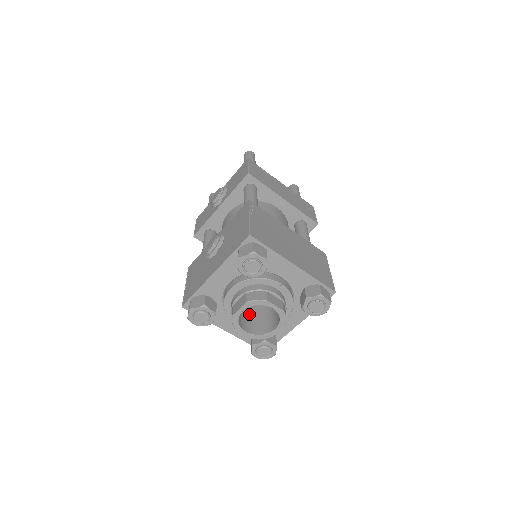
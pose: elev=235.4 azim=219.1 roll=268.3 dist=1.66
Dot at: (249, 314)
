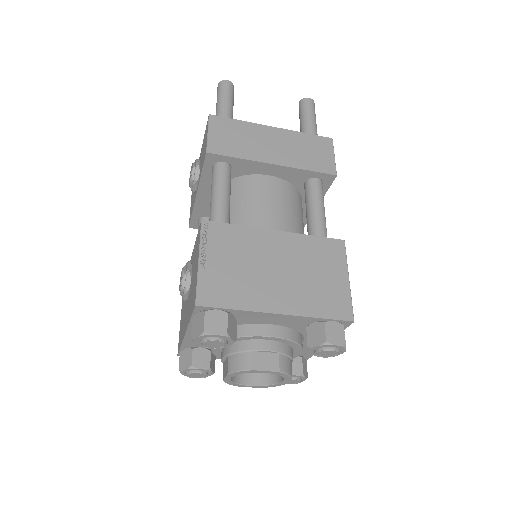
Dot at: occluded
